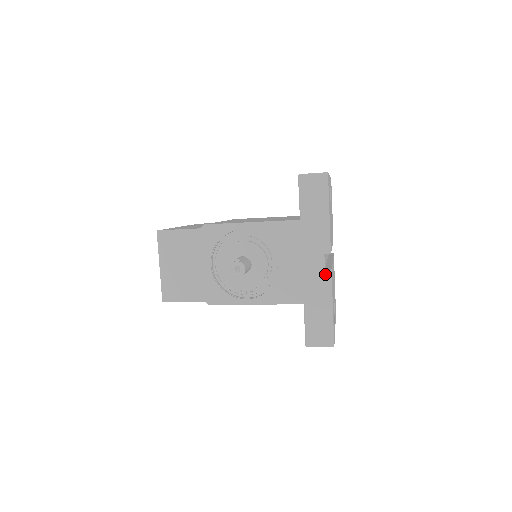
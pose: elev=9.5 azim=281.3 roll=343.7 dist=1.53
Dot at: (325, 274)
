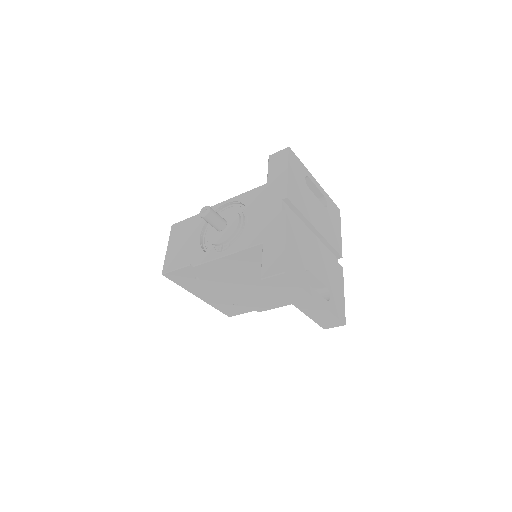
Dot at: (281, 214)
